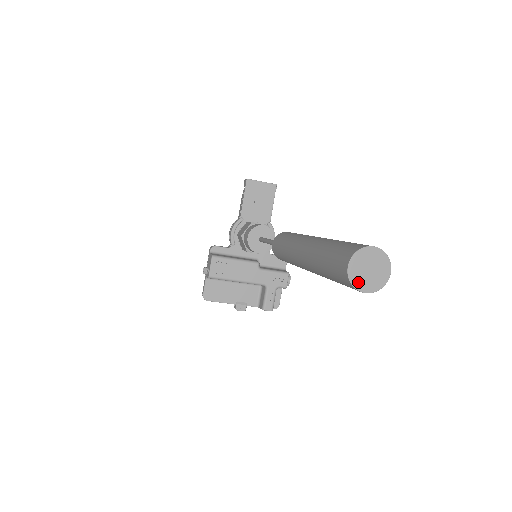
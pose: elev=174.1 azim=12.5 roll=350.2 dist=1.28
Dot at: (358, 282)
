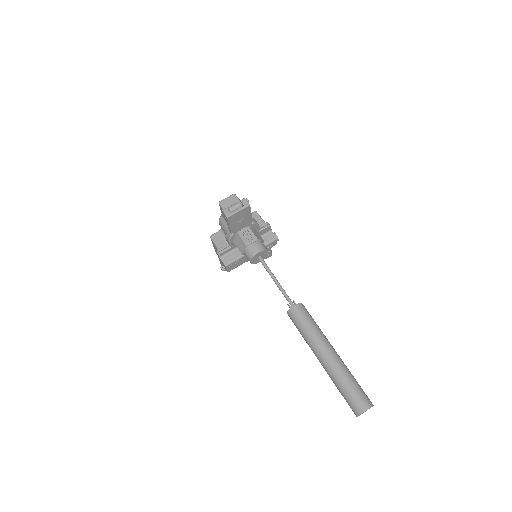
Dot at: occluded
